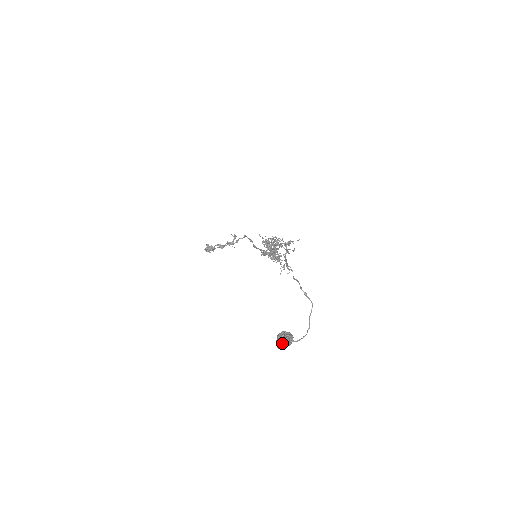
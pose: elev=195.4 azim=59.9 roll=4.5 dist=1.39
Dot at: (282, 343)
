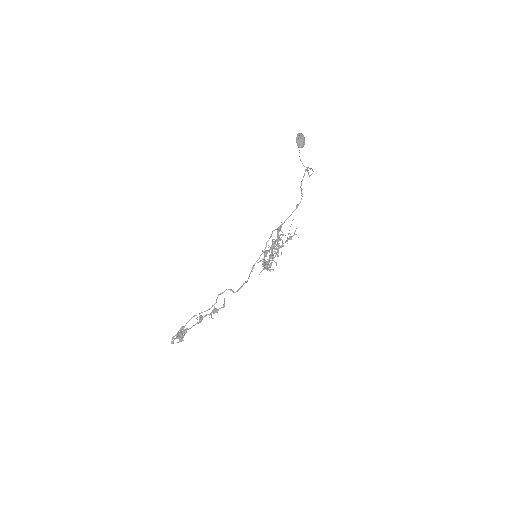
Dot at: occluded
